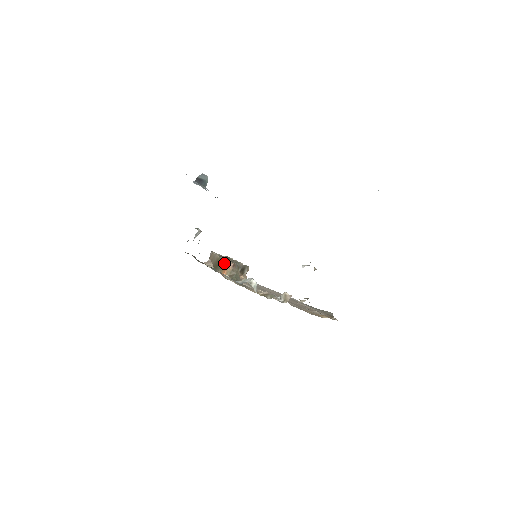
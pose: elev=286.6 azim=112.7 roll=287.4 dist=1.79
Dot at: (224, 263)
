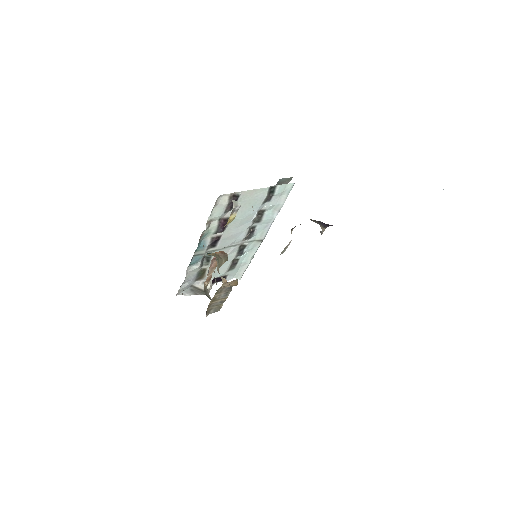
Dot at: (214, 260)
